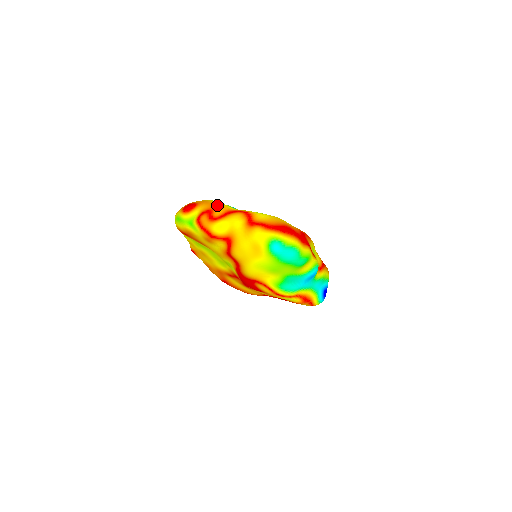
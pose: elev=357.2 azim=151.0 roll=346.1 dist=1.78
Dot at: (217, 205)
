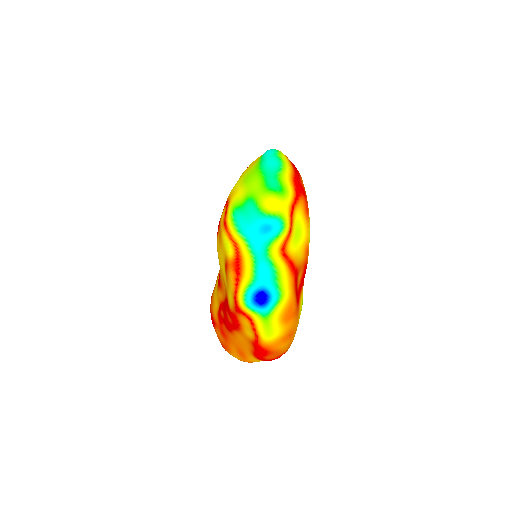
Dot at: occluded
